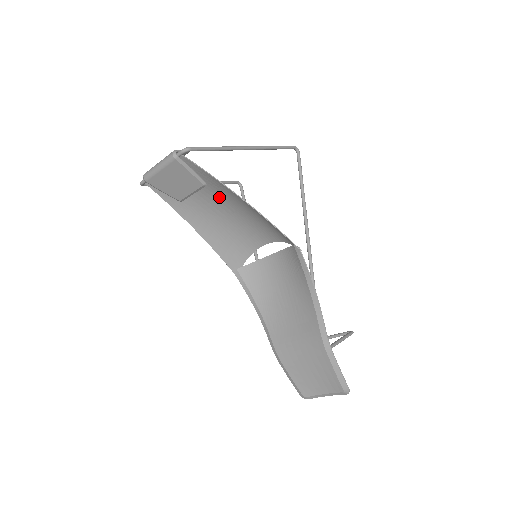
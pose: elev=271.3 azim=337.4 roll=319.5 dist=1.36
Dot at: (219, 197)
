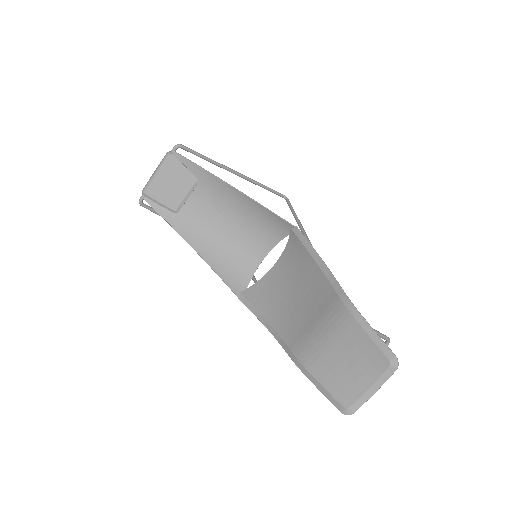
Dot at: (212, 202)
